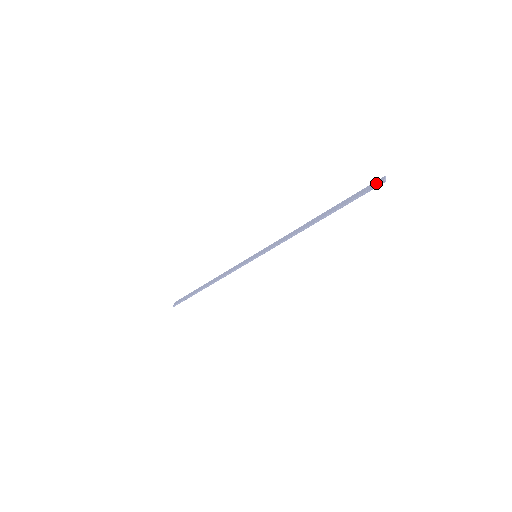
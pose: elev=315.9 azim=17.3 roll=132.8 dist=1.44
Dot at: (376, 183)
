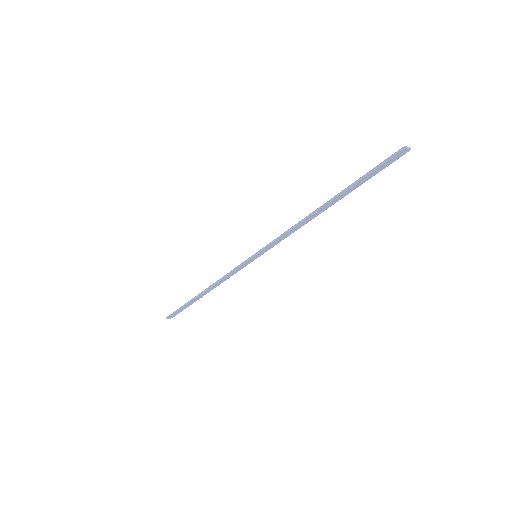
Dot at: (397, 153)
